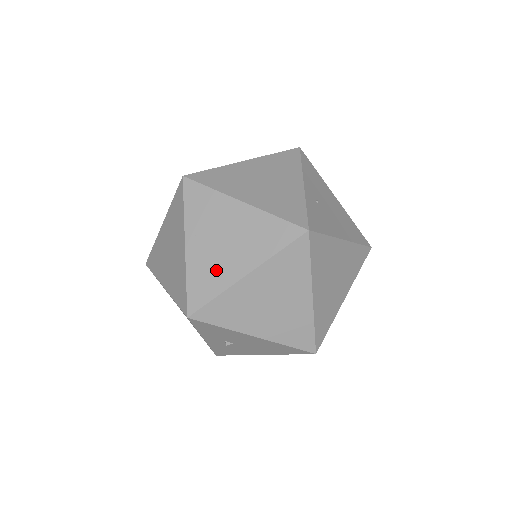
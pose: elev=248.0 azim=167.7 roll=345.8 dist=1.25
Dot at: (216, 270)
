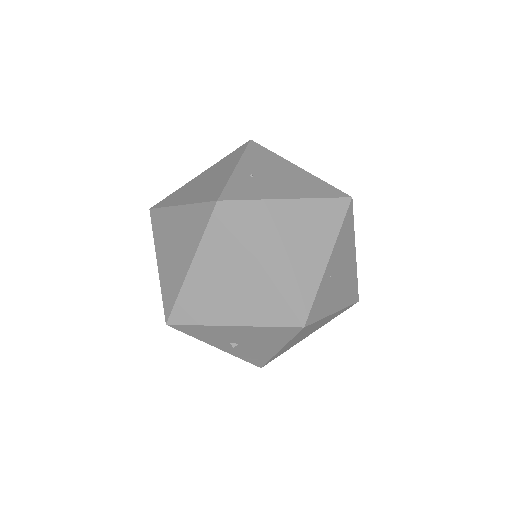
Dot at: (174, 273)
